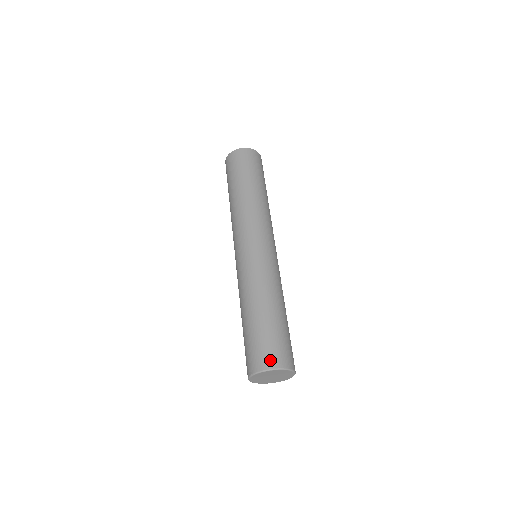
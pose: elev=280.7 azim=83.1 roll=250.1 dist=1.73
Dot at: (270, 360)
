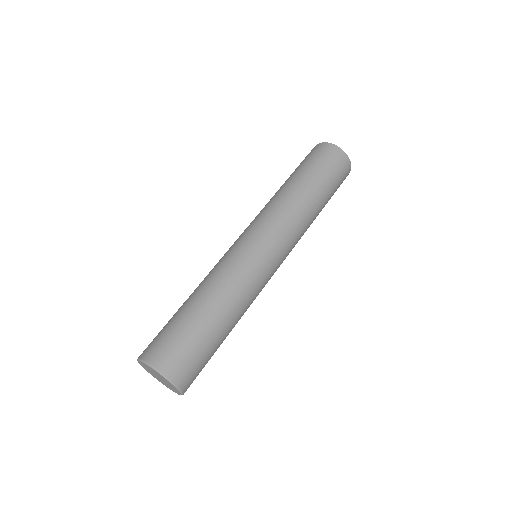
Dot at: (159, 357)
